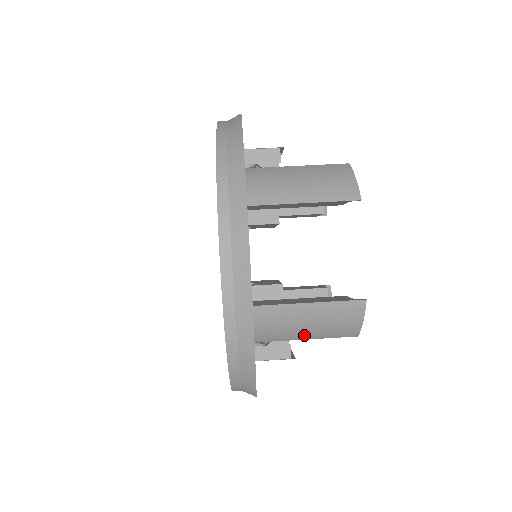
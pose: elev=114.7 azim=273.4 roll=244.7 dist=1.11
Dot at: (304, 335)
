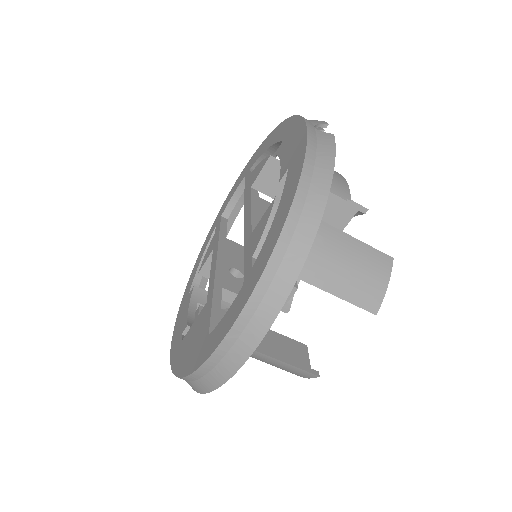
Dot at: occluded
